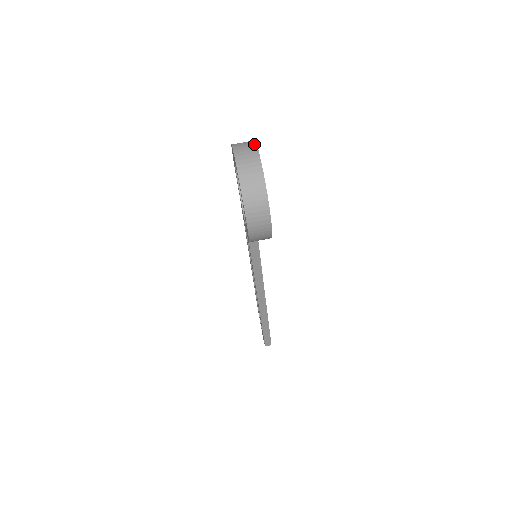
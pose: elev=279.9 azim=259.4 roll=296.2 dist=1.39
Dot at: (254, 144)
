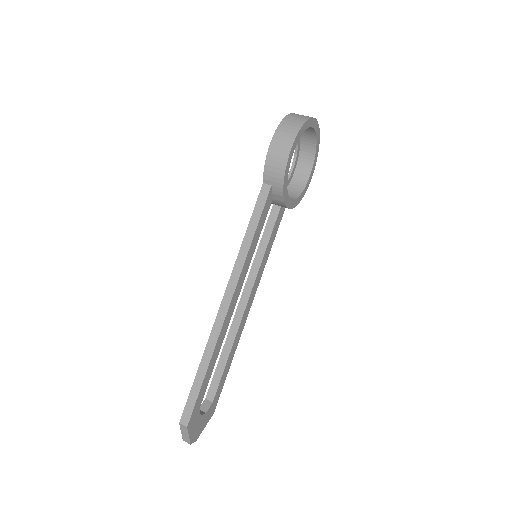
Dot at: (318, 128)
